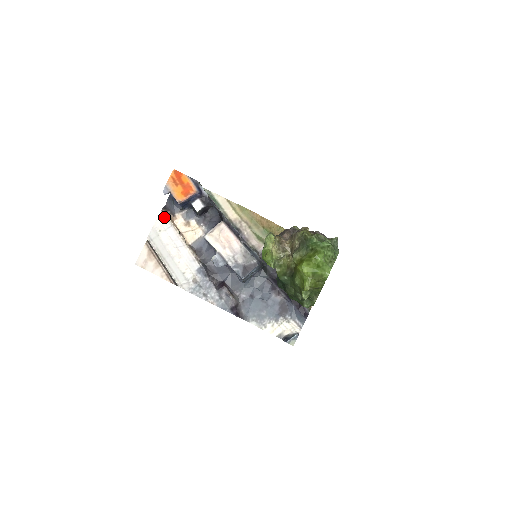
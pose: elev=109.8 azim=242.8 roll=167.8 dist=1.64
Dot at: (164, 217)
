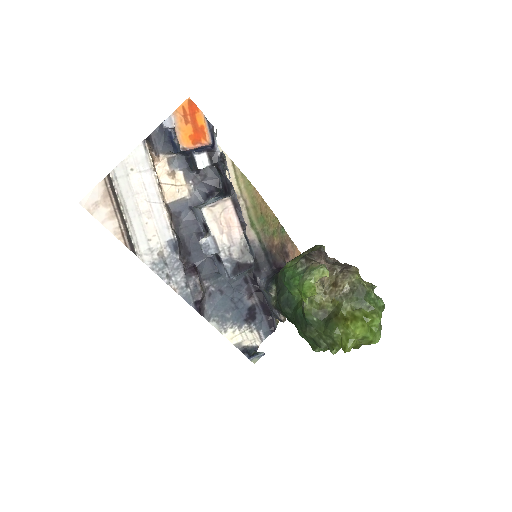
Dot at: (144, 152)
